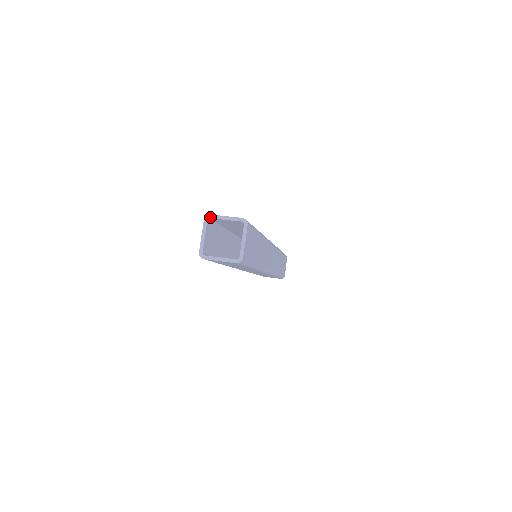
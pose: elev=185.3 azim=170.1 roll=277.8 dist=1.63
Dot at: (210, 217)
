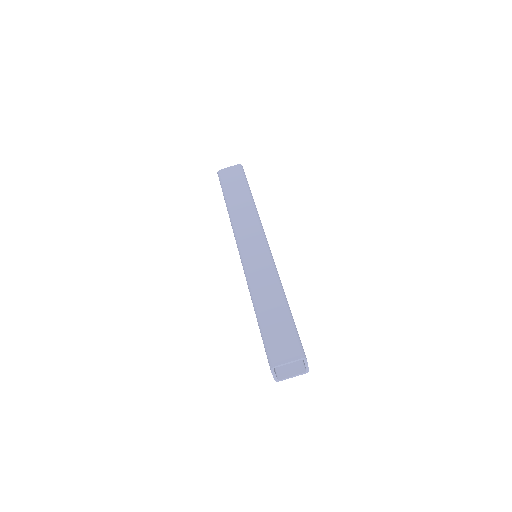
Dot at: occluded
